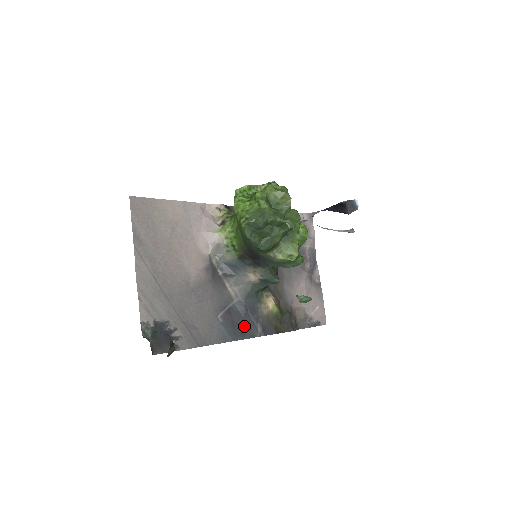
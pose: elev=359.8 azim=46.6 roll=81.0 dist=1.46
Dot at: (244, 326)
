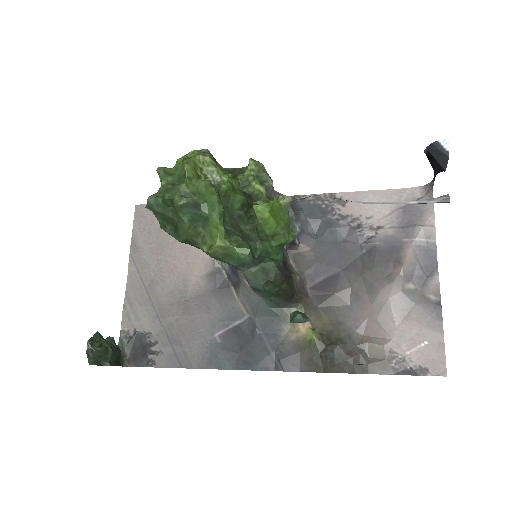
Dot at: (252, 352)
